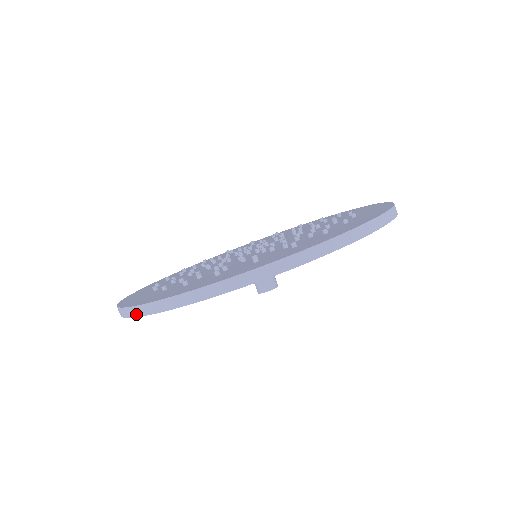
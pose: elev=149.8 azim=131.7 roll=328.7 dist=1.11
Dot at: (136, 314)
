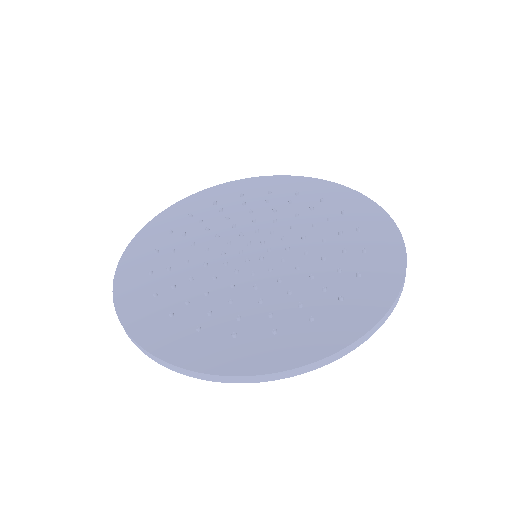
Dot at: occluded
